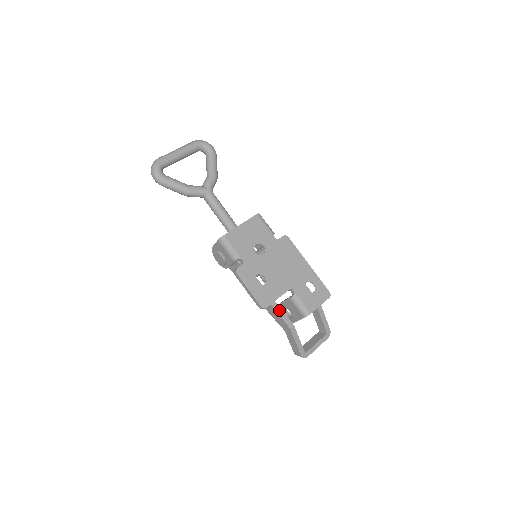
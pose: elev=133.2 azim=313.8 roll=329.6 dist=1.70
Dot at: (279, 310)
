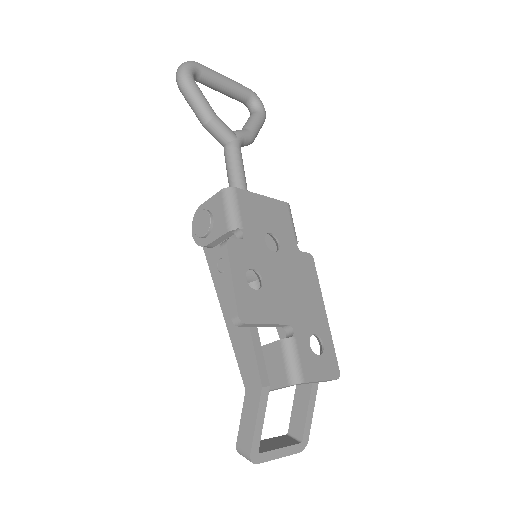
Dot at: (258, 346)
